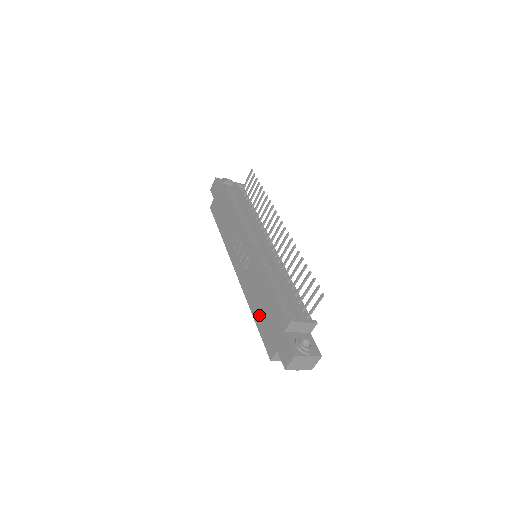
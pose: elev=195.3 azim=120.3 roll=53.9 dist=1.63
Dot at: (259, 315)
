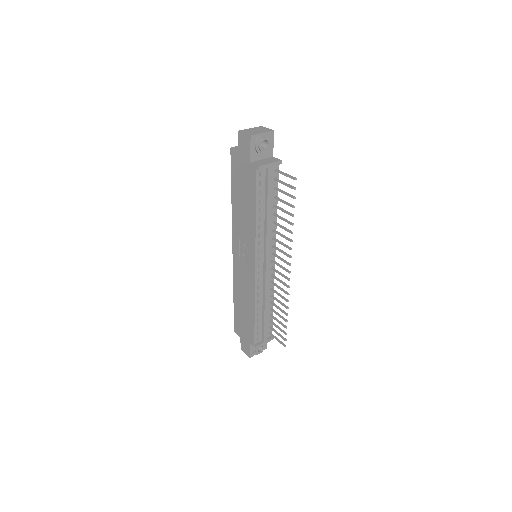
Dot at: (238, 308)
